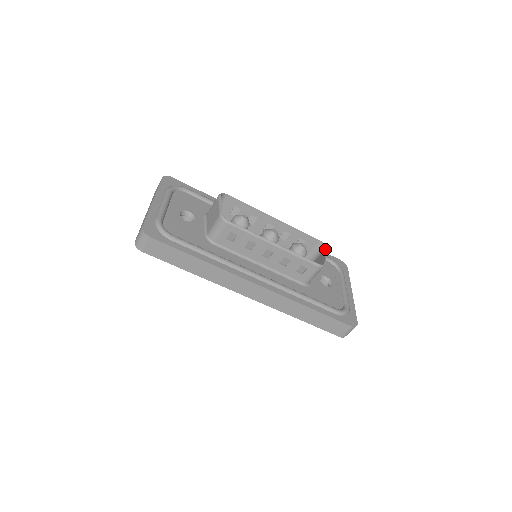
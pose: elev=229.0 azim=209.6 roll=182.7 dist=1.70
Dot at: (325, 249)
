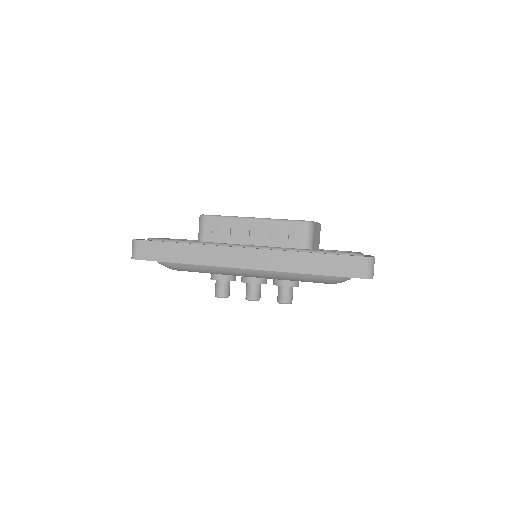
Dot at: occluded
